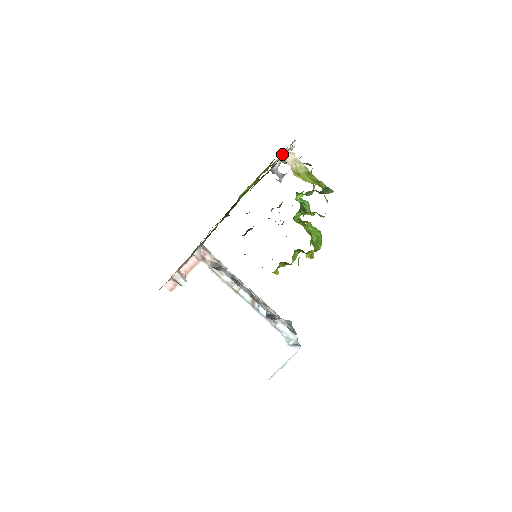
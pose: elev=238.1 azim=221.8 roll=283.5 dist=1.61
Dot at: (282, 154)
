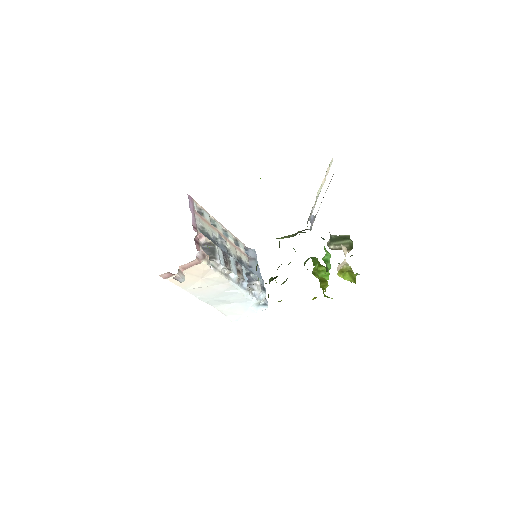
Dot at: occluded
